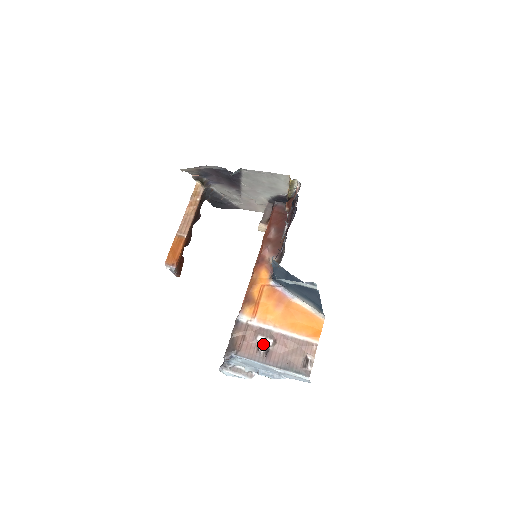
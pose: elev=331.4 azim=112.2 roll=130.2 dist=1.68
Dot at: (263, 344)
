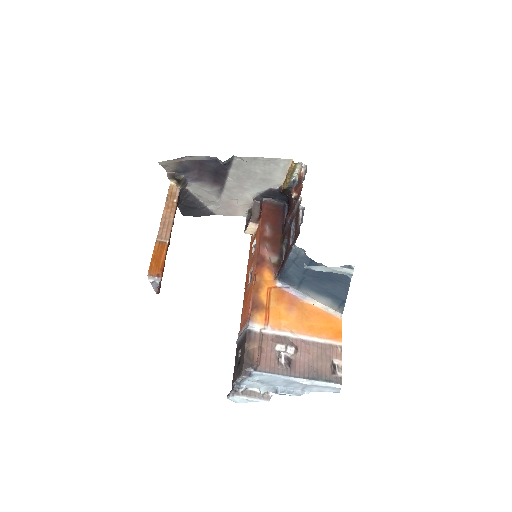
Dot at: (282, 354)
